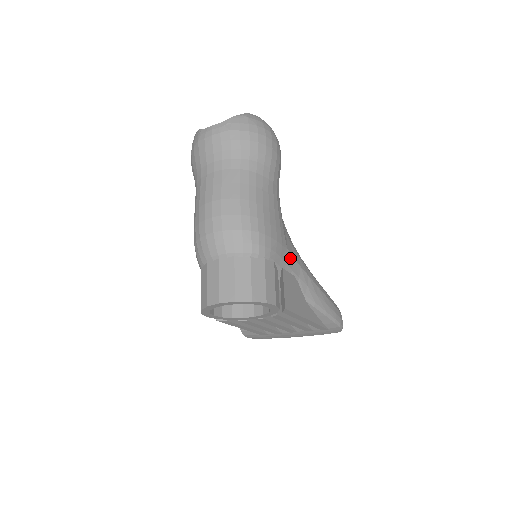
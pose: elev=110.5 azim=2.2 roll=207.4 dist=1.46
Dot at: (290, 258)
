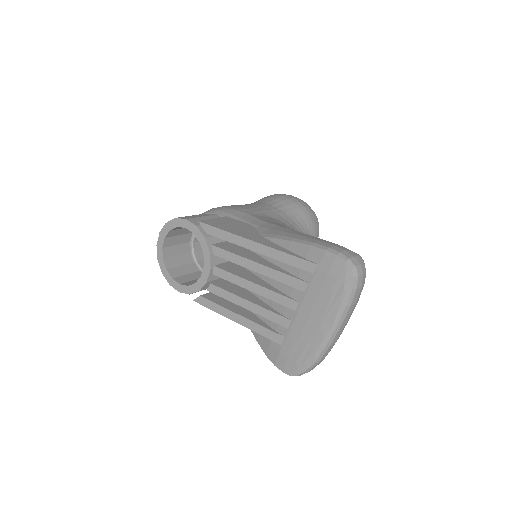
Dot at: (251, 218)
